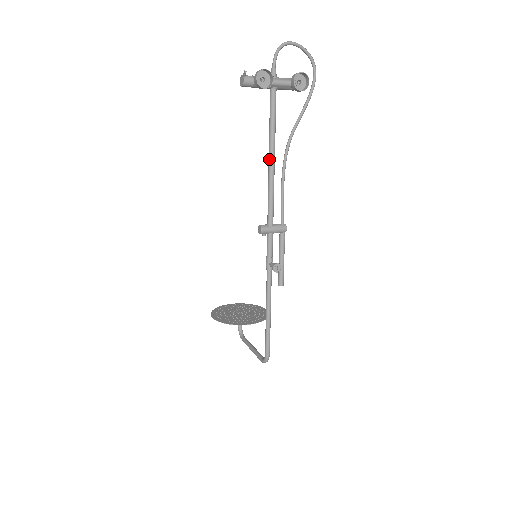
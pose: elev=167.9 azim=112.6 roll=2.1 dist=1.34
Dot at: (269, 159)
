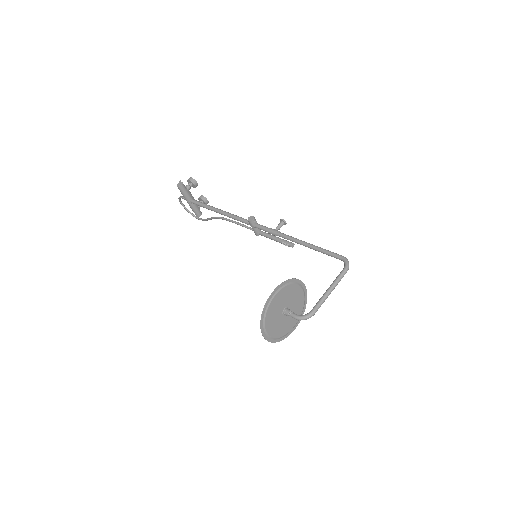
Dot at: (219, 210)
